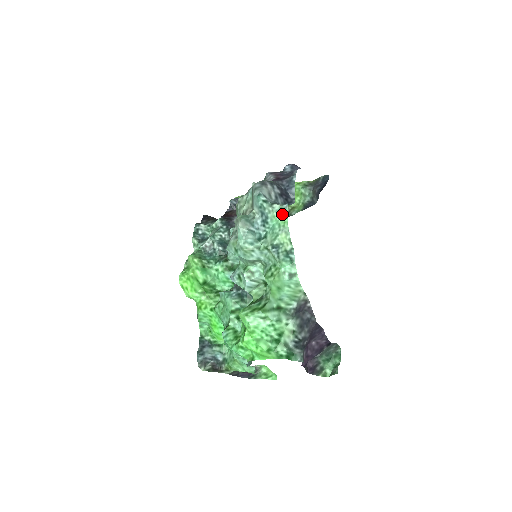
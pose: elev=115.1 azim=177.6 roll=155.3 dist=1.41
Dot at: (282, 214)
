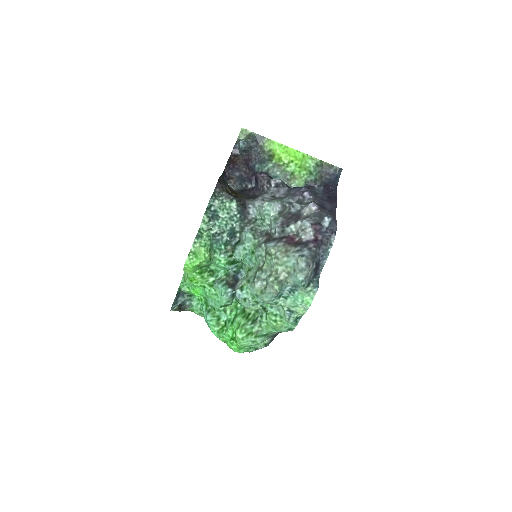
Dot at: (310, 295)
